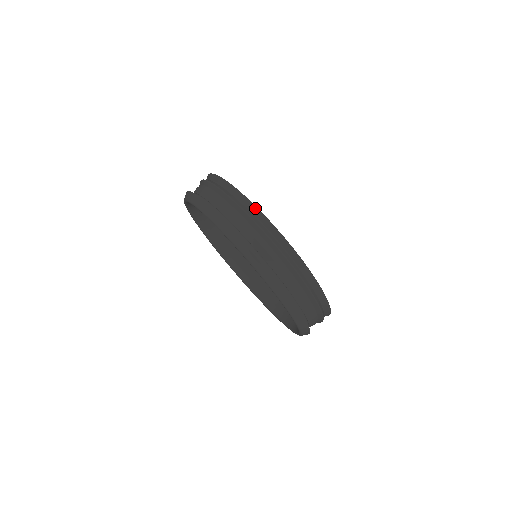
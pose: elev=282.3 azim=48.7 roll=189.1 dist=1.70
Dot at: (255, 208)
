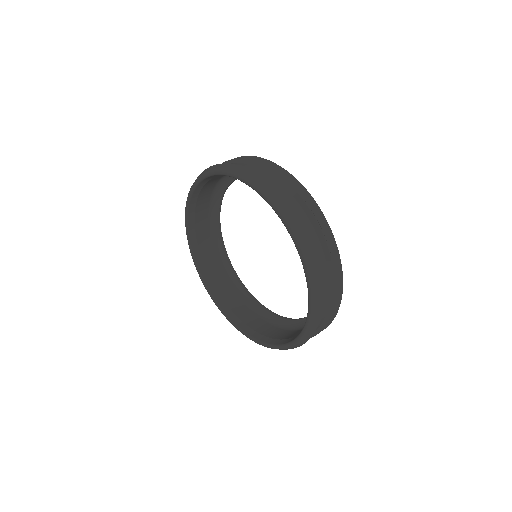
Dot at: (310, 197)
